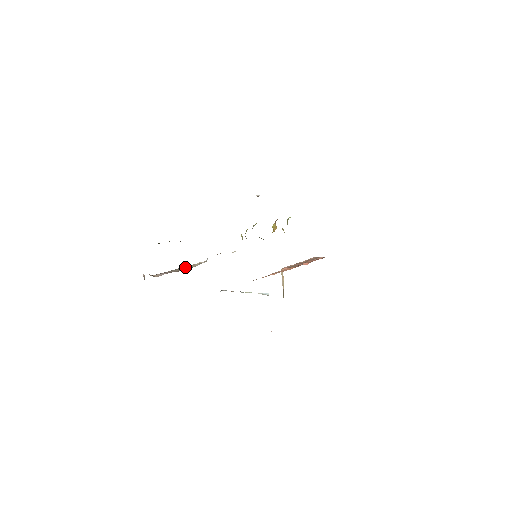
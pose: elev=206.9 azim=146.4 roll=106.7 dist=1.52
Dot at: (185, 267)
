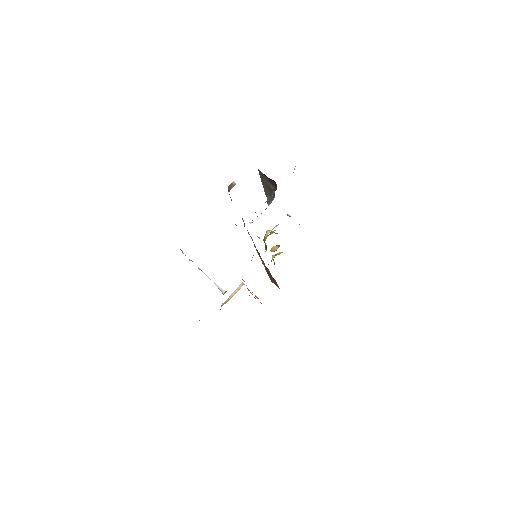
Dot at: occluded
